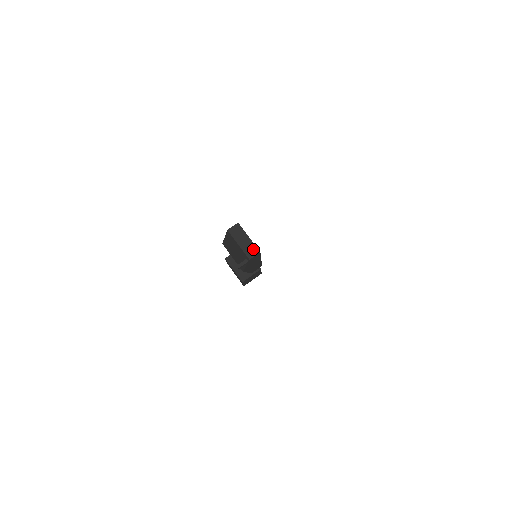
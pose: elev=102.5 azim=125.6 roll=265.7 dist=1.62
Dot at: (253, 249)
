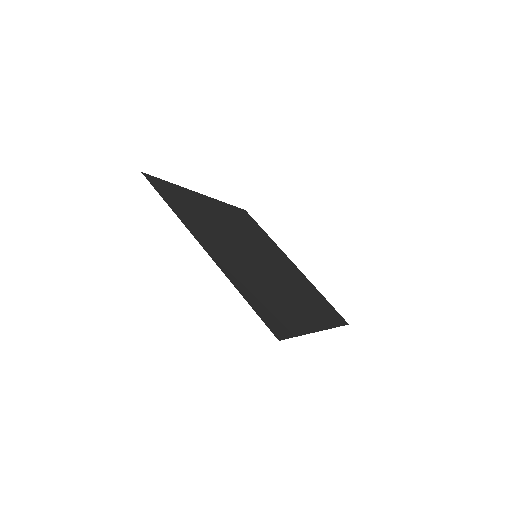
Dot at: occluded
